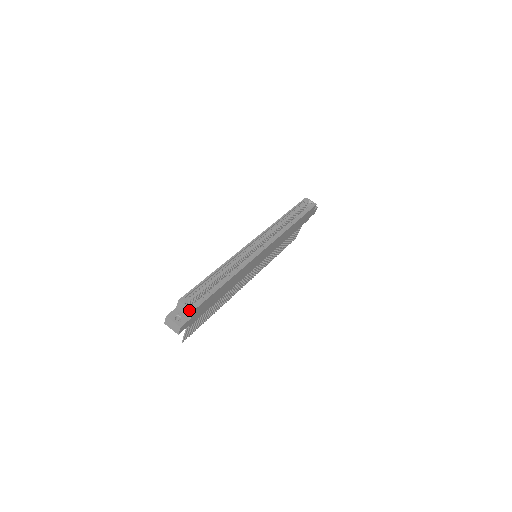
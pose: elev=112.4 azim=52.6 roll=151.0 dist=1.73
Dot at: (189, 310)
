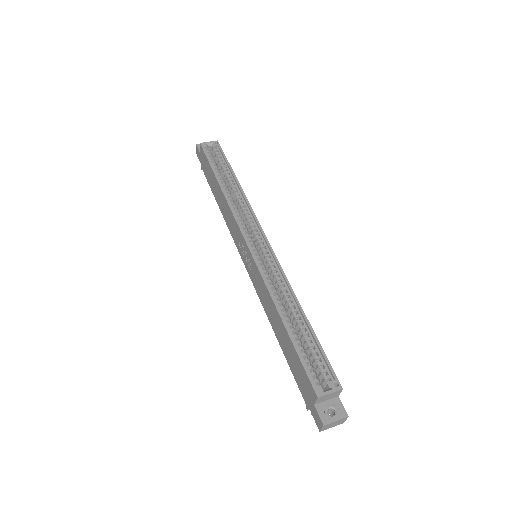
Dot at: (336, 392)
